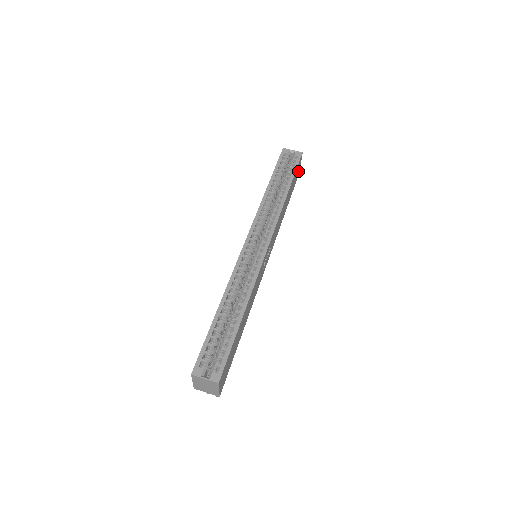
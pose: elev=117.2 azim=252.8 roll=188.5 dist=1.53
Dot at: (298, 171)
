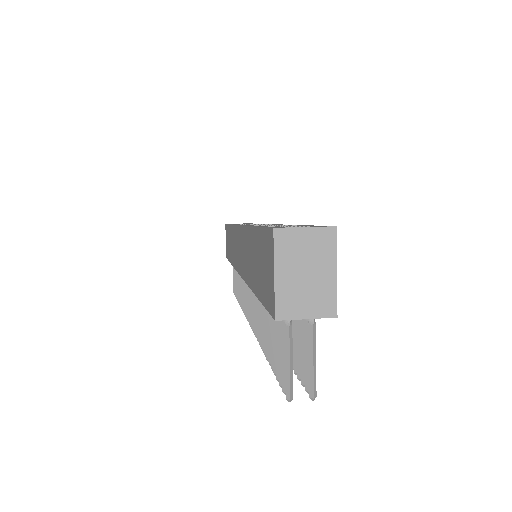
Dot at: occluded
